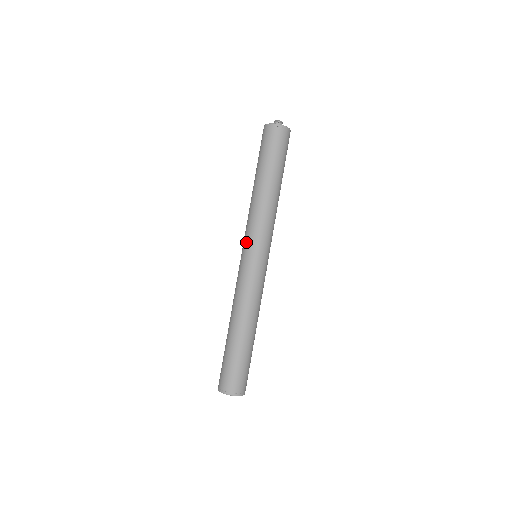
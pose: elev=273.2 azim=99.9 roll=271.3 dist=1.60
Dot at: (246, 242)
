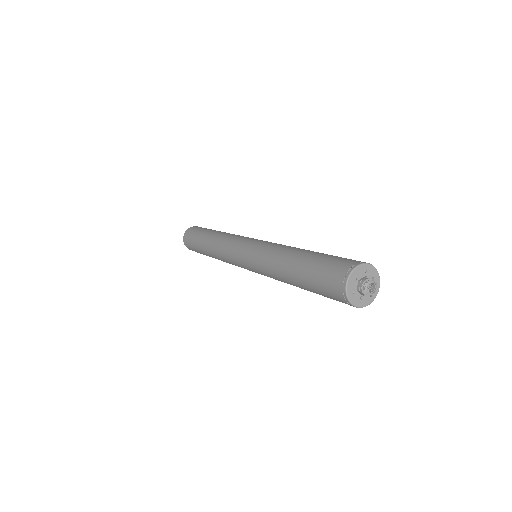
Dot at: (247, 259)
